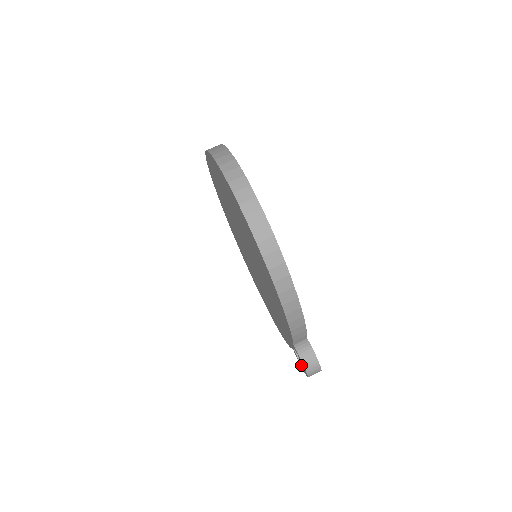
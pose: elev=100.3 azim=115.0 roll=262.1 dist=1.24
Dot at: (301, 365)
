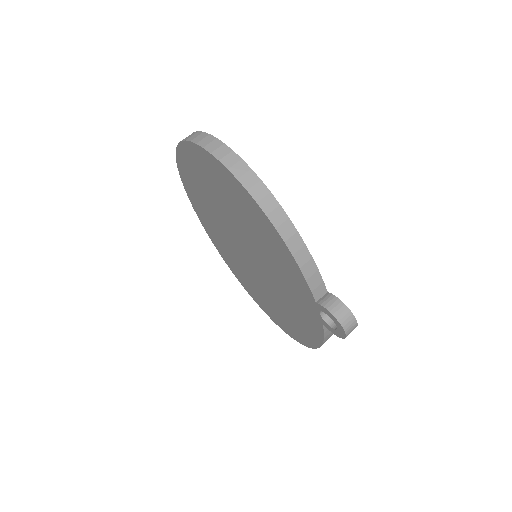
Dot at: (335, 330)
